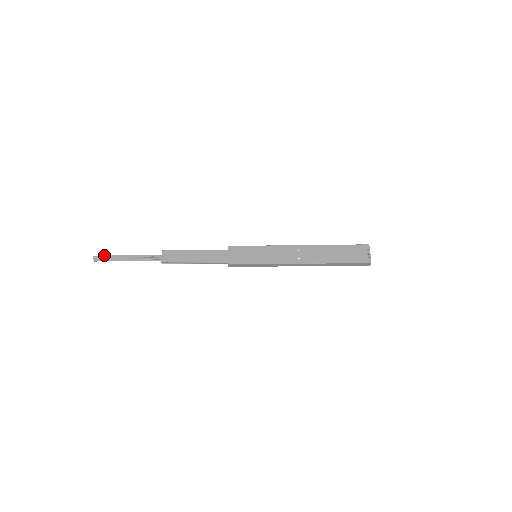
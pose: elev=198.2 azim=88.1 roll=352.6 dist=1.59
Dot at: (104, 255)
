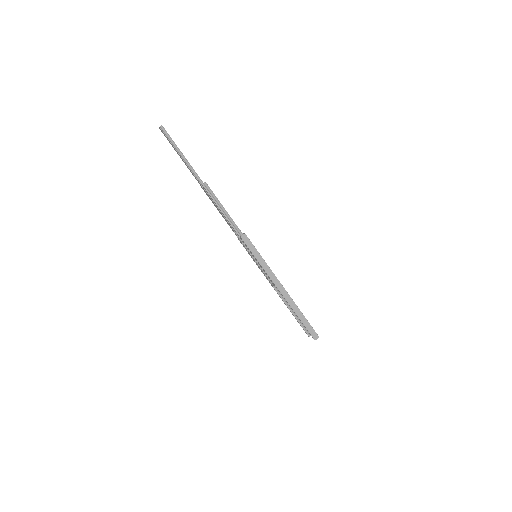
Dot at: (169, 135)
